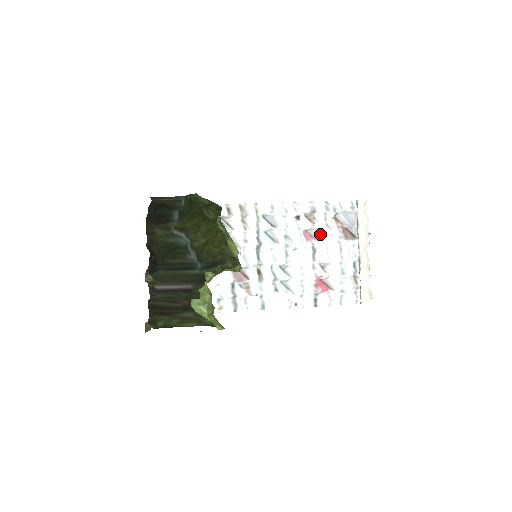
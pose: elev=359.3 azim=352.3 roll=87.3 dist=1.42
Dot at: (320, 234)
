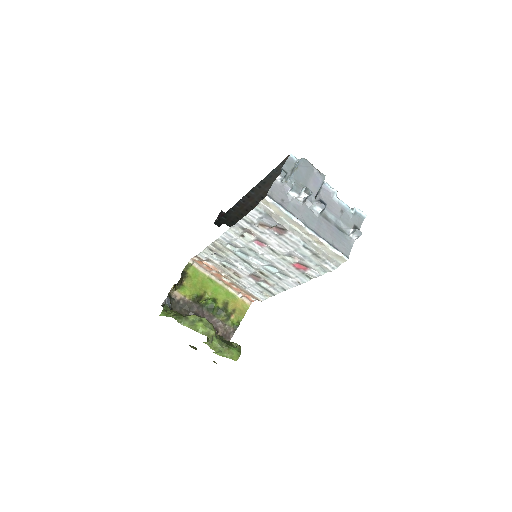
Dot at: (264, 240)
